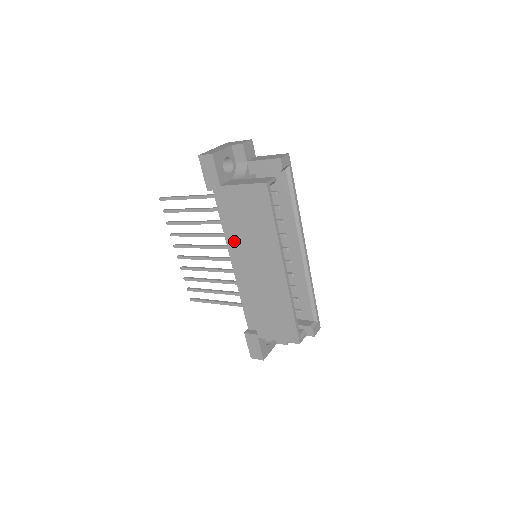
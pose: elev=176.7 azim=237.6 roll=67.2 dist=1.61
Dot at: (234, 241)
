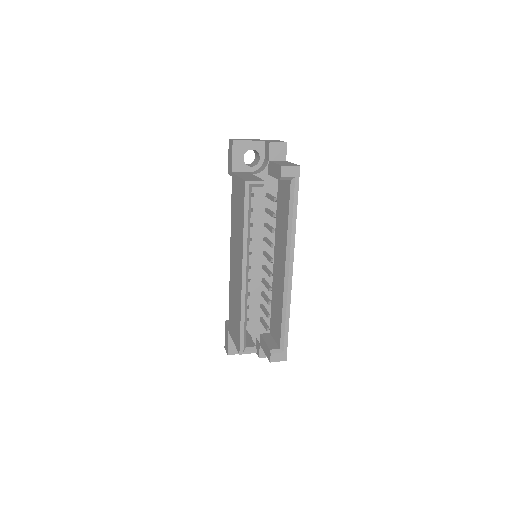
Dot at: occluded
